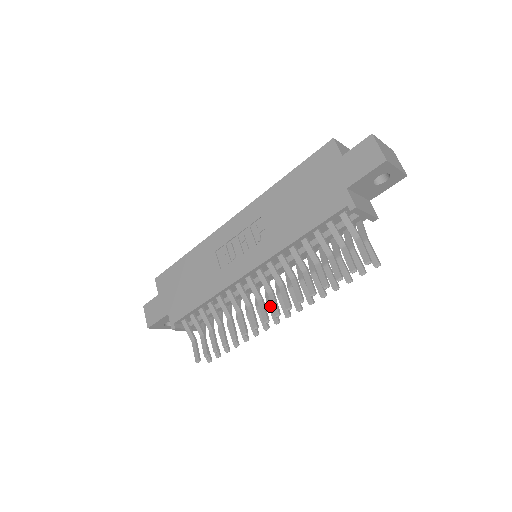
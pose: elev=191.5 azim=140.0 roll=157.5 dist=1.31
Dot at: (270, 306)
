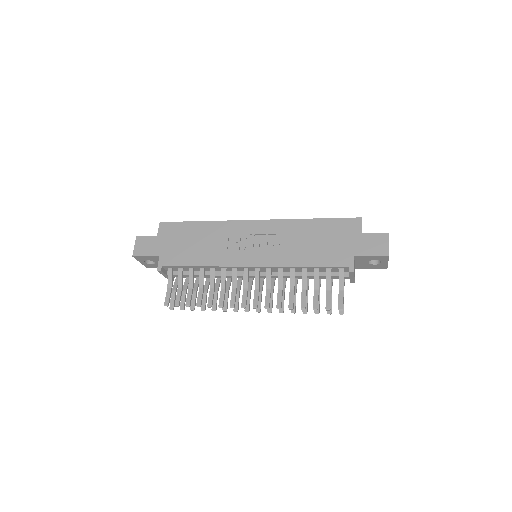
Dot at: (248, 297)
